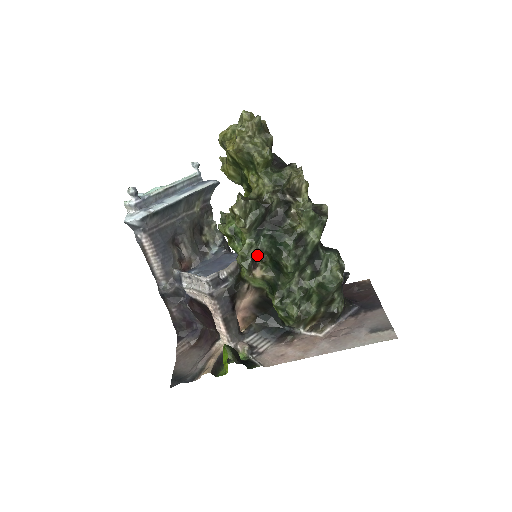
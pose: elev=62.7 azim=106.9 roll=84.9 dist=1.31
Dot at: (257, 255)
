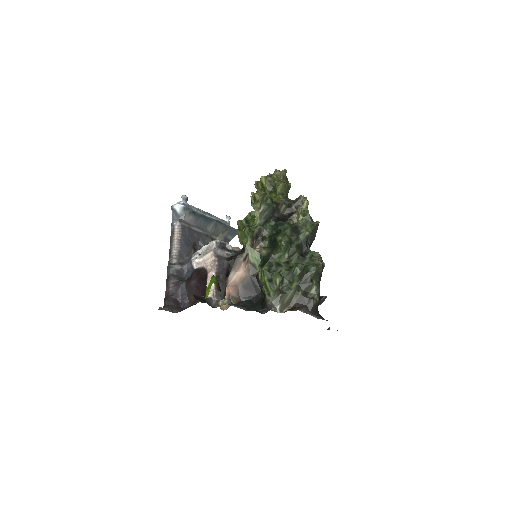
Dot at: (261, 233)
